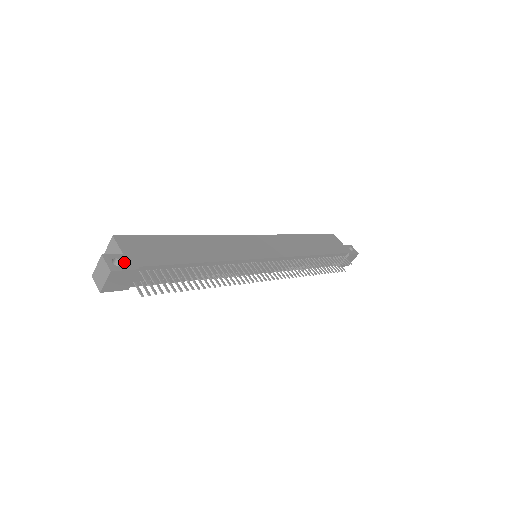
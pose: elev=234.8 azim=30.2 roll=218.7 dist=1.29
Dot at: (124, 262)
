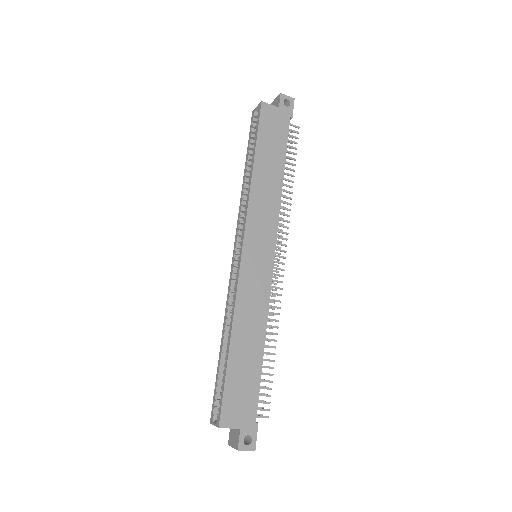
Dot at: (249, 434)
